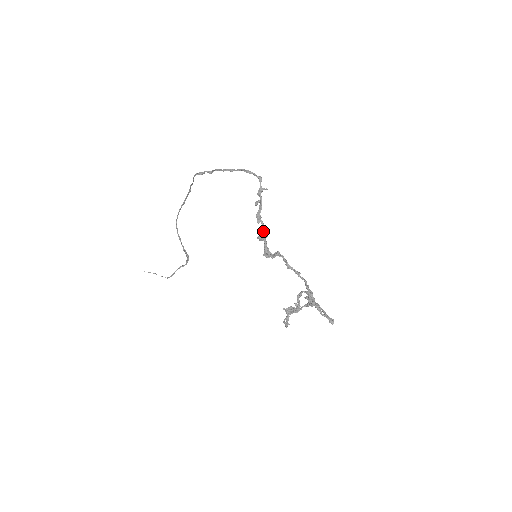
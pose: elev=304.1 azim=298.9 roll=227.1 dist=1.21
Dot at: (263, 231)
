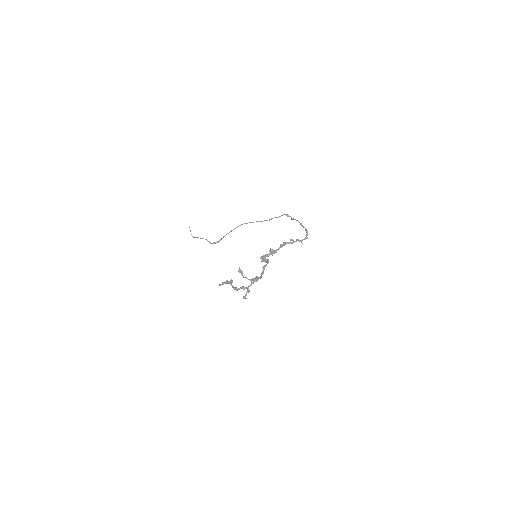
Dot at: (277, 249)
